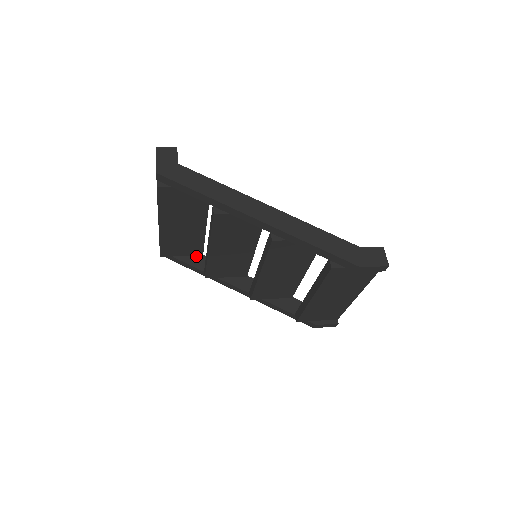
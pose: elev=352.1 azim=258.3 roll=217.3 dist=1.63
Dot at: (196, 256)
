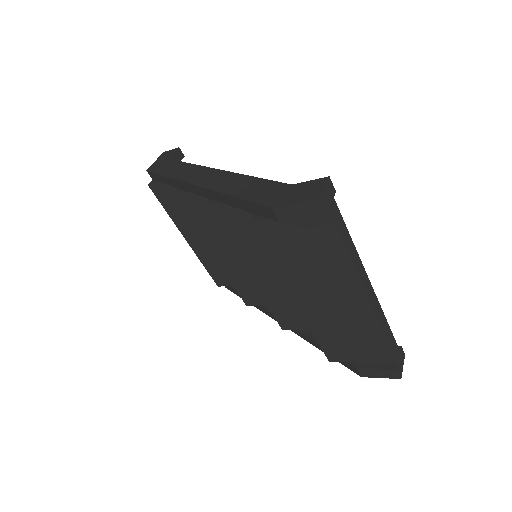
Dot at: occluded
